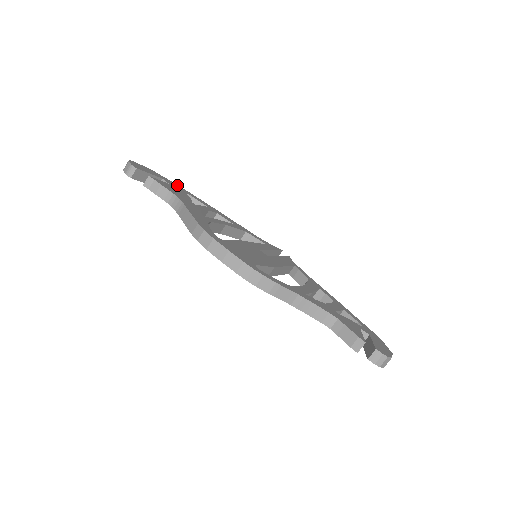
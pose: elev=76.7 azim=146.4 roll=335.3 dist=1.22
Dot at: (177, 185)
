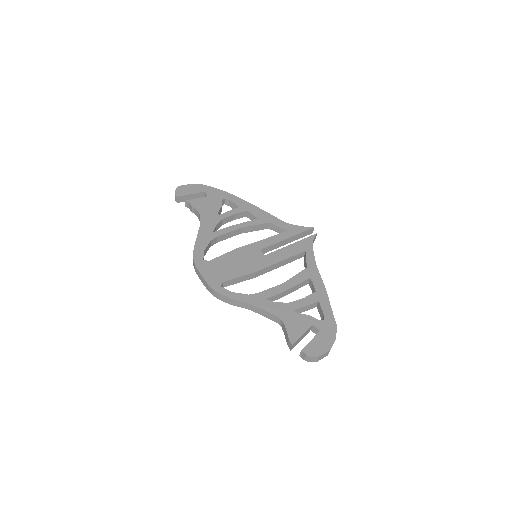
Dot at: (220, 190)
